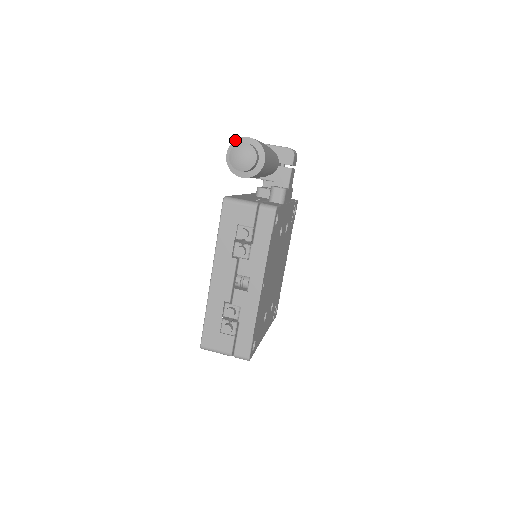
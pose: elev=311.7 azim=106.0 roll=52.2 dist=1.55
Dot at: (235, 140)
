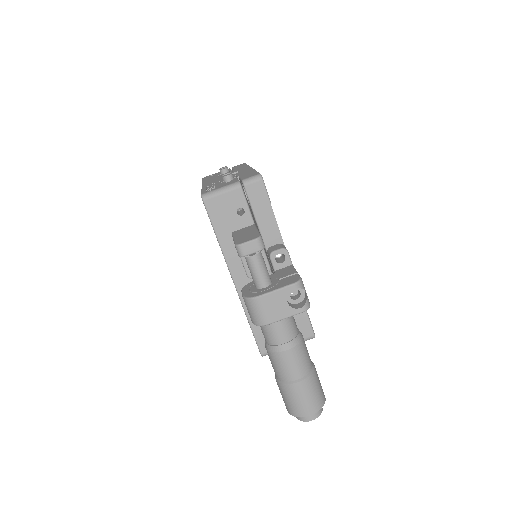
Dot at: occluded
